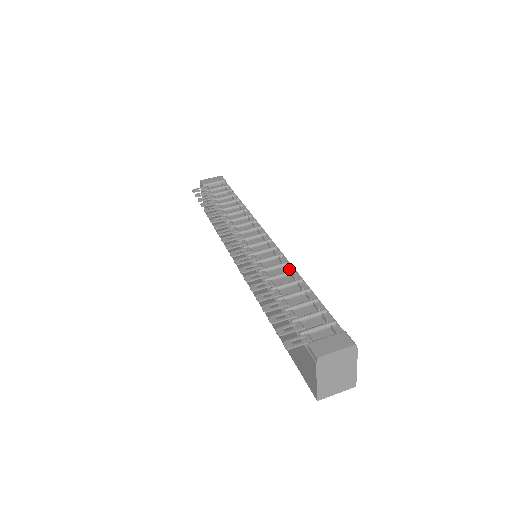
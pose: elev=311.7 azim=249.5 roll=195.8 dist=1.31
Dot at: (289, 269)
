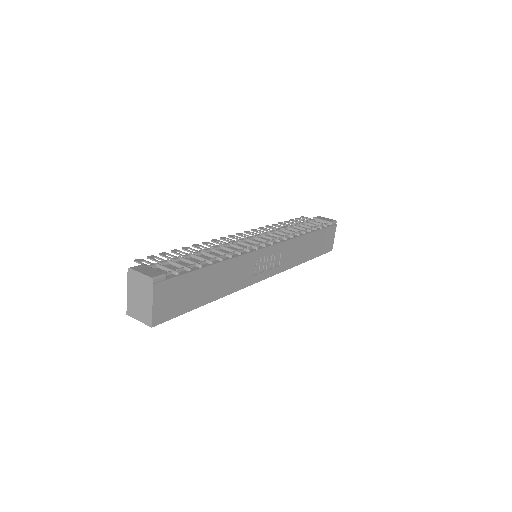
Dot at: (233, 255)
